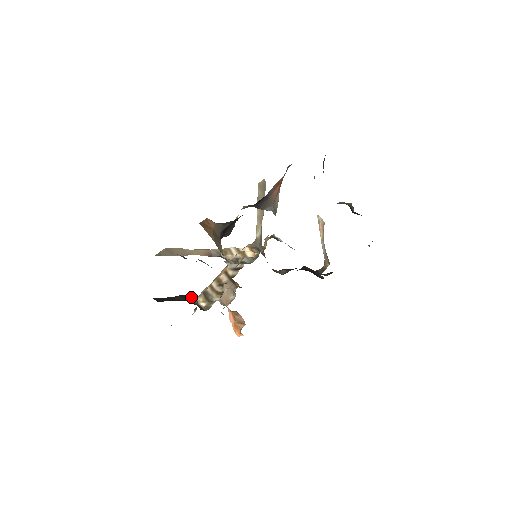
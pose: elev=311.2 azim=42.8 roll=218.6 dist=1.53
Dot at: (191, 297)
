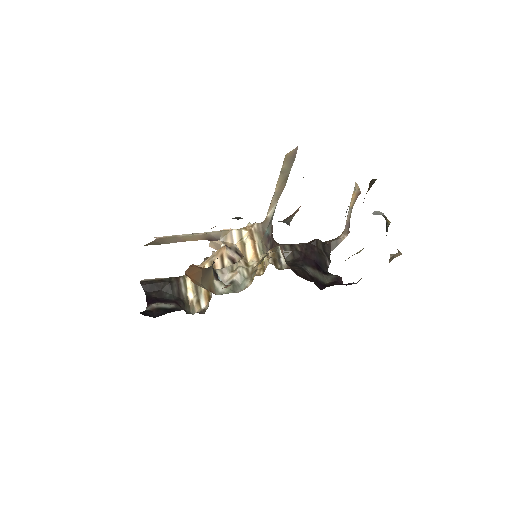
Dot at: (181, 282)
